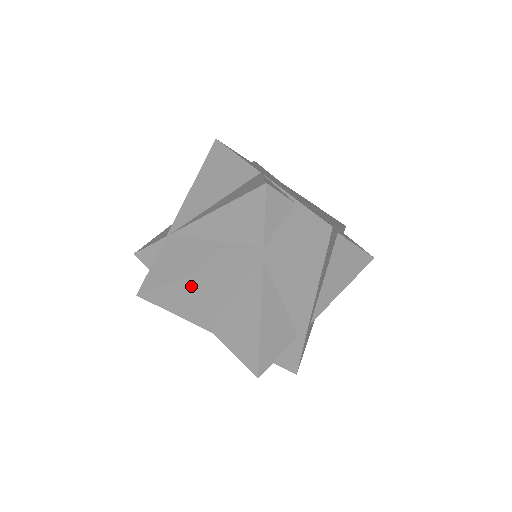
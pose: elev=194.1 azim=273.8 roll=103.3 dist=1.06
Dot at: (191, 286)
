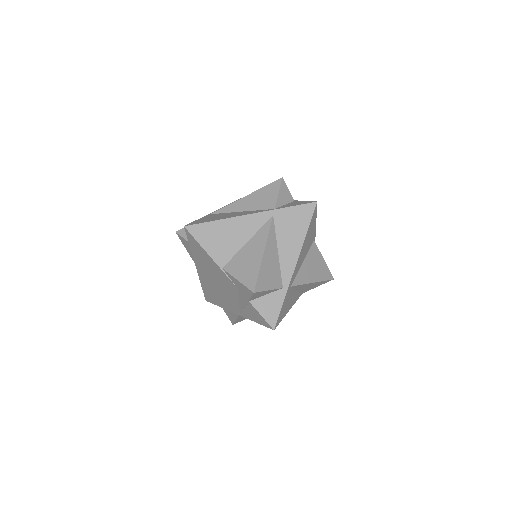
Dot at: (222, 226)
